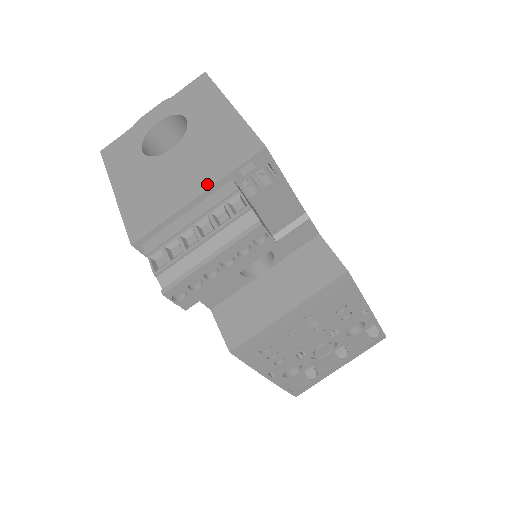
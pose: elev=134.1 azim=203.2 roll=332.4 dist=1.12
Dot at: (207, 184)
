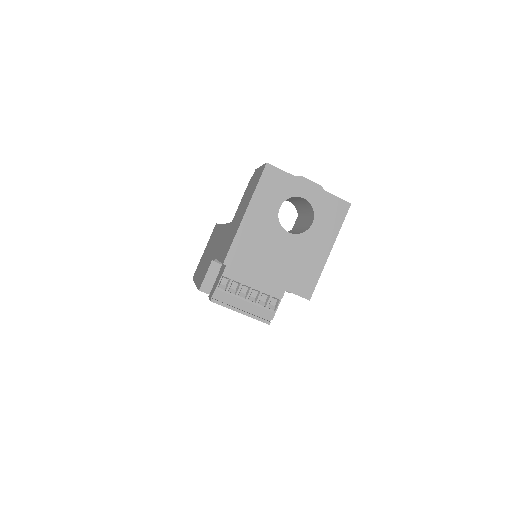
Dot at: (277, 282)
